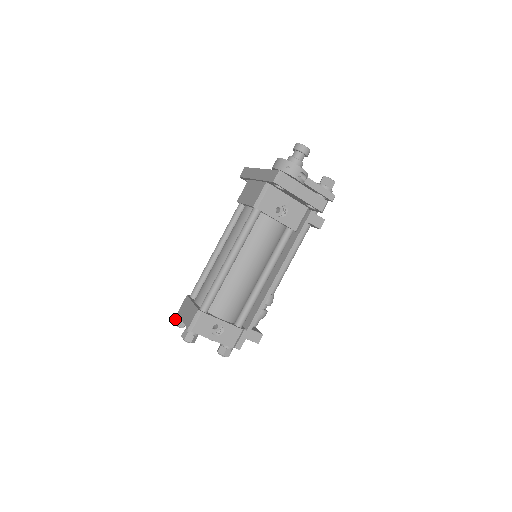
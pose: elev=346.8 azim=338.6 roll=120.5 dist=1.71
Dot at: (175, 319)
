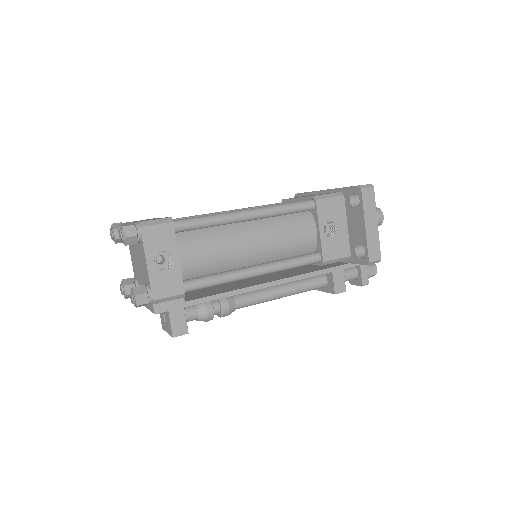
Dot at: (118, 223)
